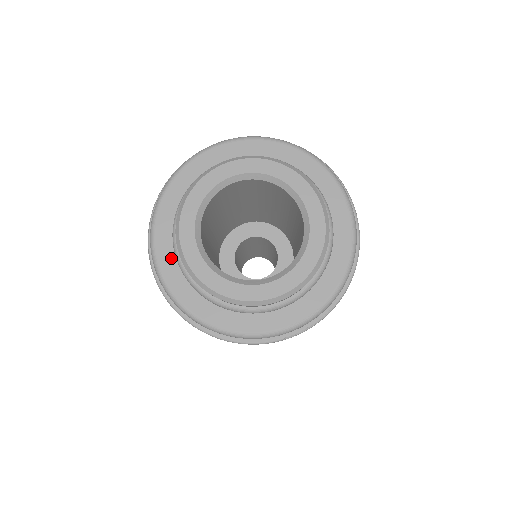
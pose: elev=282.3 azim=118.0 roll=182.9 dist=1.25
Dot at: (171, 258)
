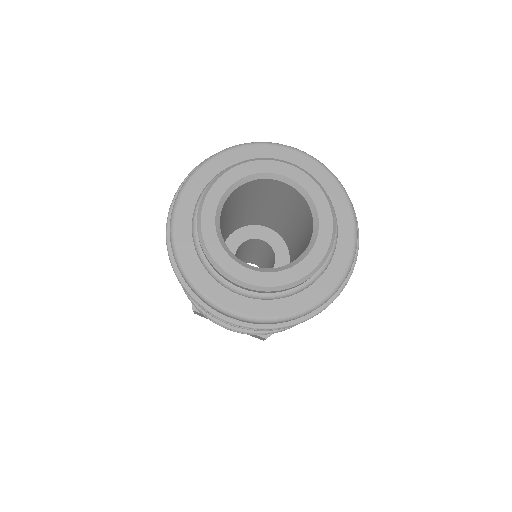
Dot at: (219, 289)
